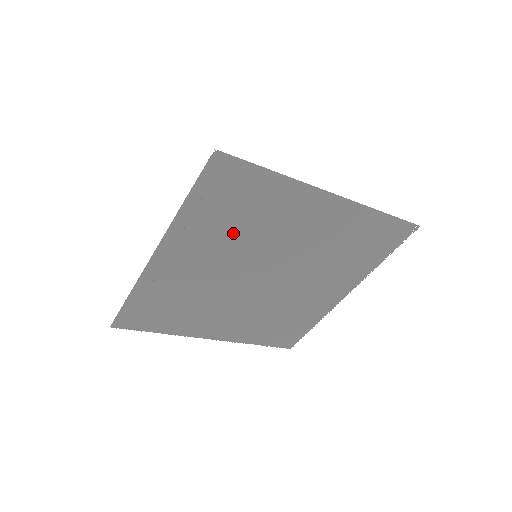
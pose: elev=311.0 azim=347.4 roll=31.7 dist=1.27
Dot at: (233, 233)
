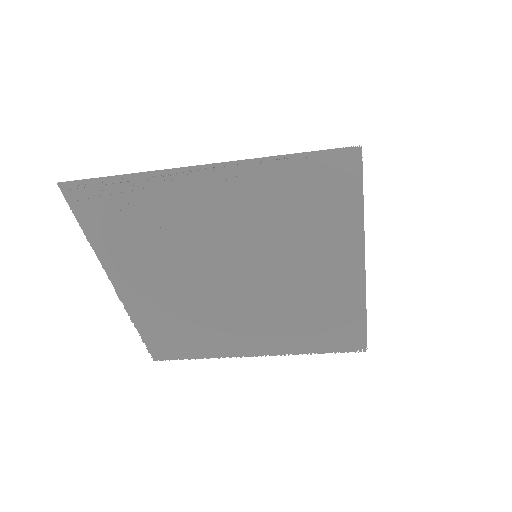
Dot at: (272, 220)
